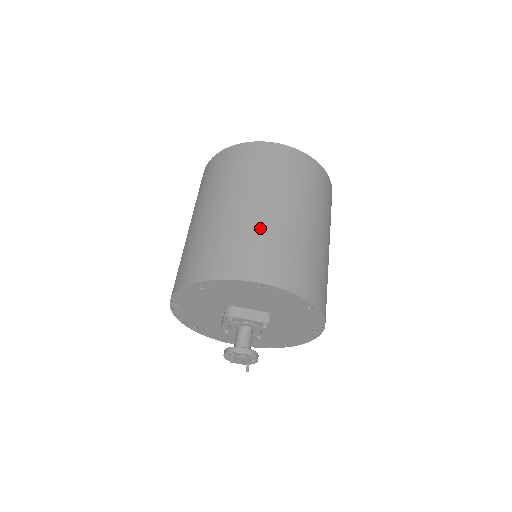
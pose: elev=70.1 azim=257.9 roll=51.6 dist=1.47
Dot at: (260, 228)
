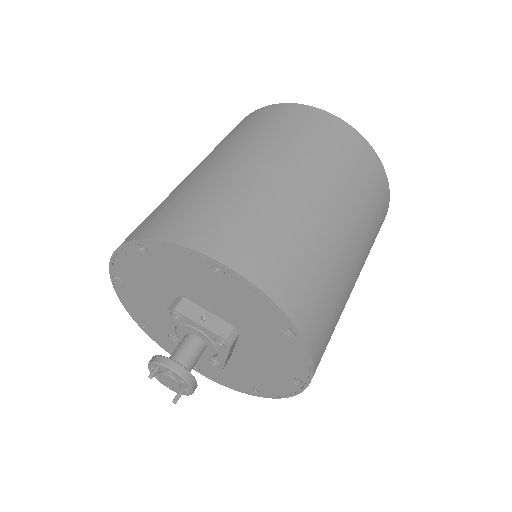
Dot at: (256, 195)
